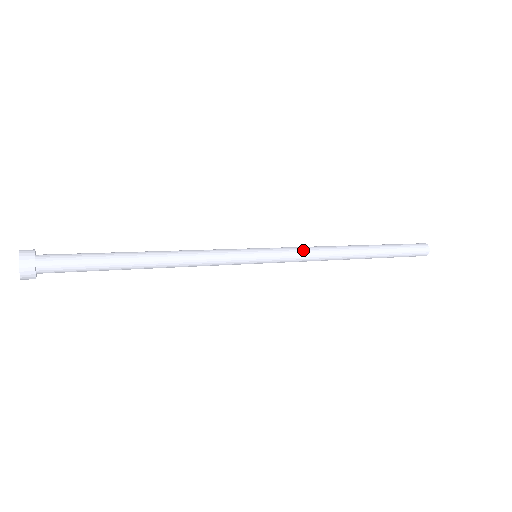
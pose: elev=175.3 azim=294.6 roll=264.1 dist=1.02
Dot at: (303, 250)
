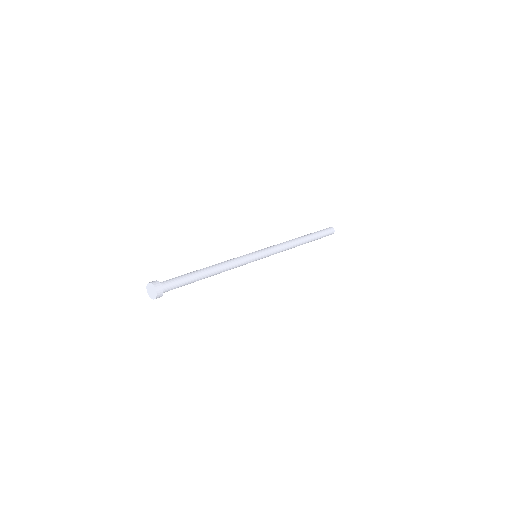
Dot at: (278, 247)
